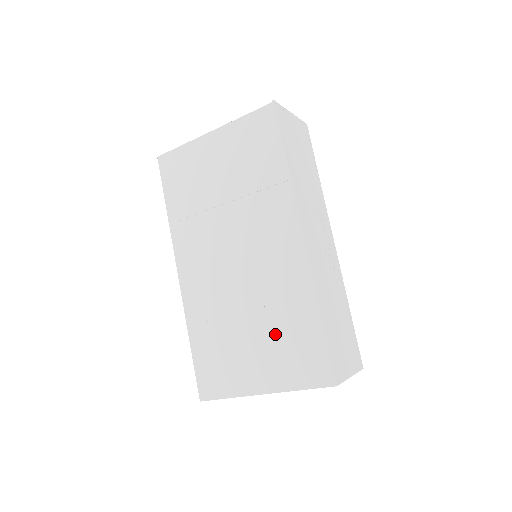
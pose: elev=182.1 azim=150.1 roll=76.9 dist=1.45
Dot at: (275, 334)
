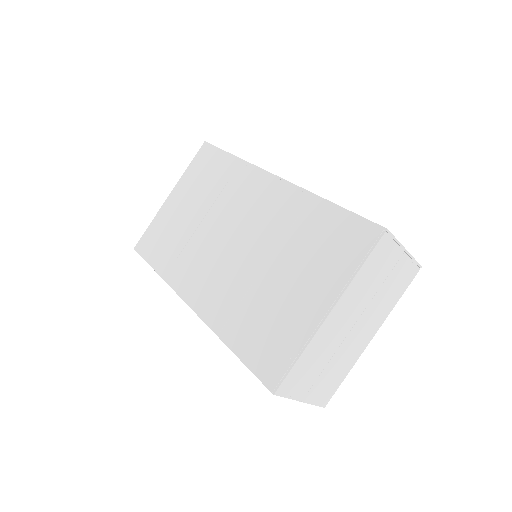
Dot at: (303, 253)
